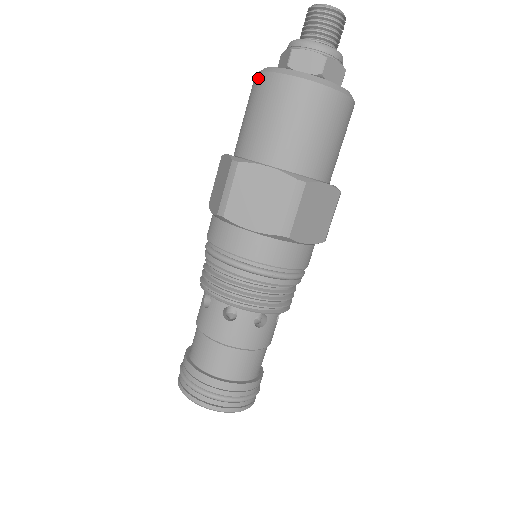
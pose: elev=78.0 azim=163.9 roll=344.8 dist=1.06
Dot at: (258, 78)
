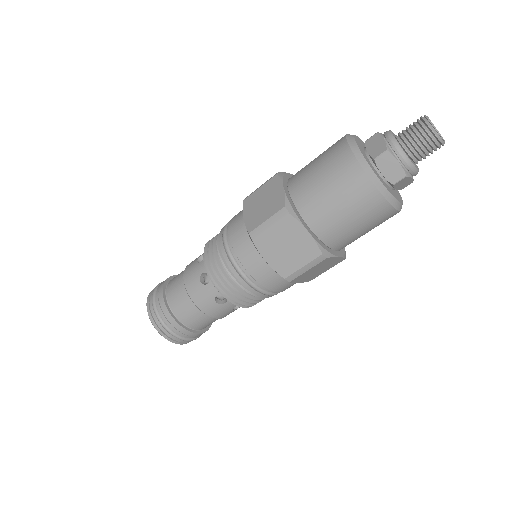
Dot at: (375, 195)
